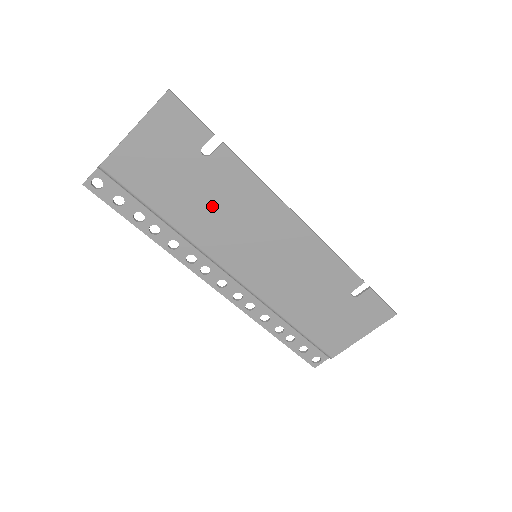
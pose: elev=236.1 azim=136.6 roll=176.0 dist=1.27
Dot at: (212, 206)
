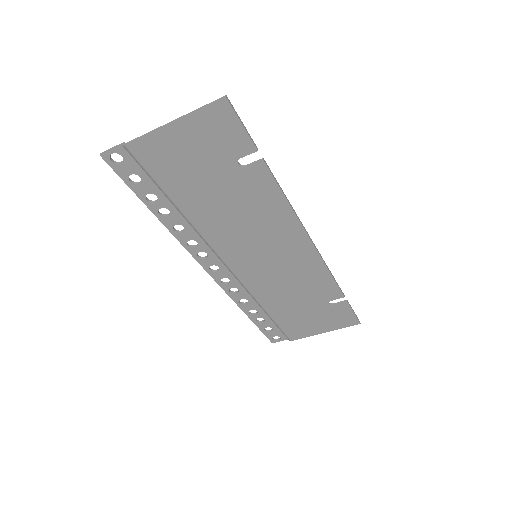
Dot at: (230, 209)
